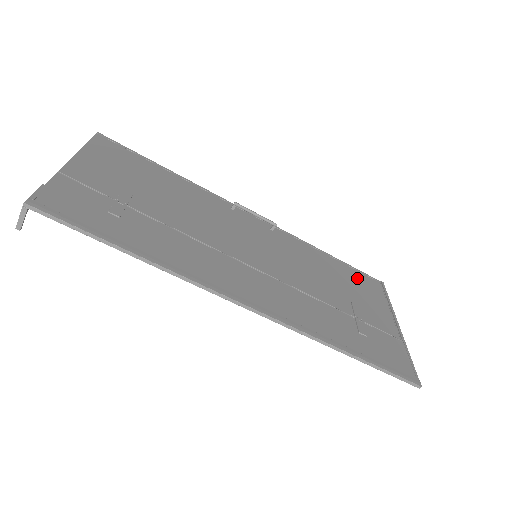
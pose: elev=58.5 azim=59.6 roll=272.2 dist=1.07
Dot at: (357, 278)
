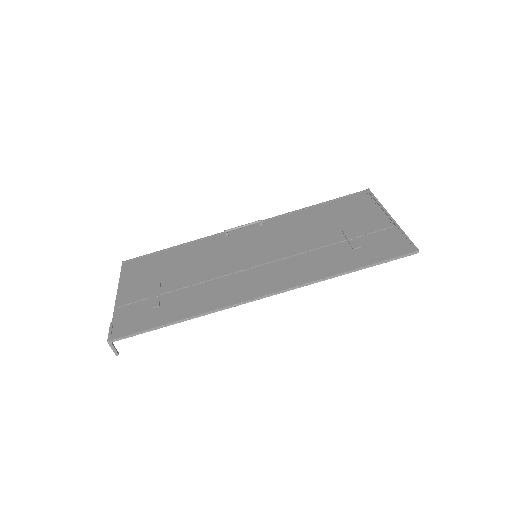
Dot at: (343, 205)
